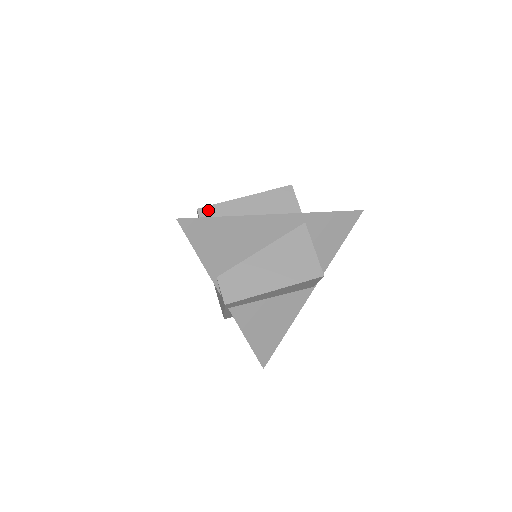
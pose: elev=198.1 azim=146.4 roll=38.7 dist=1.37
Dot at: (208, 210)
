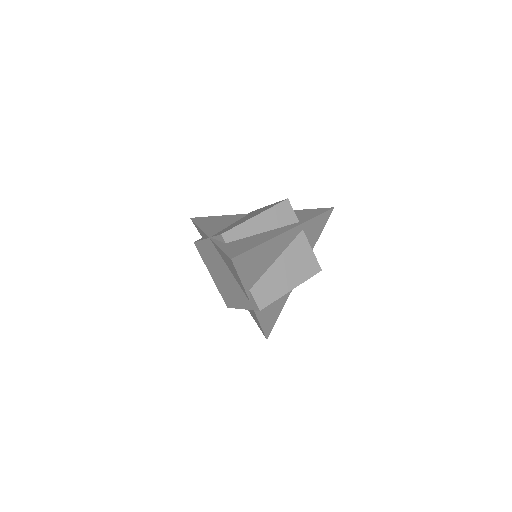
Dot at: (230, 234)
